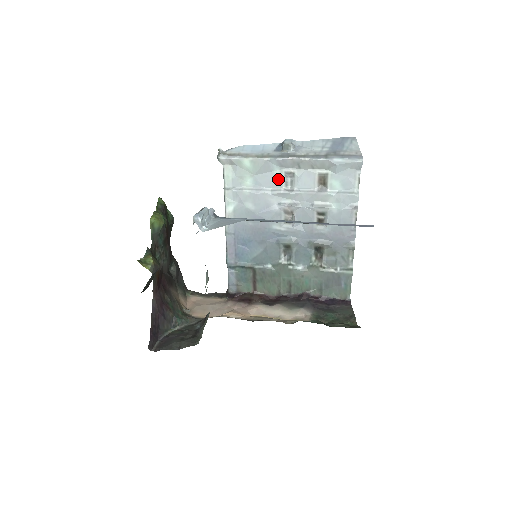
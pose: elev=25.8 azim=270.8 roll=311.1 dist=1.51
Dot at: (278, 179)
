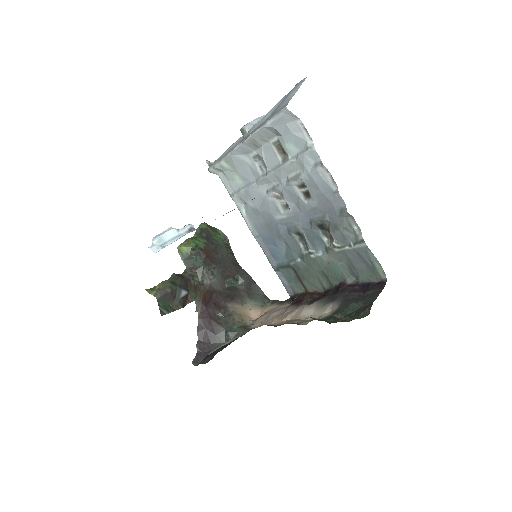
Dot at: (253, 167)
